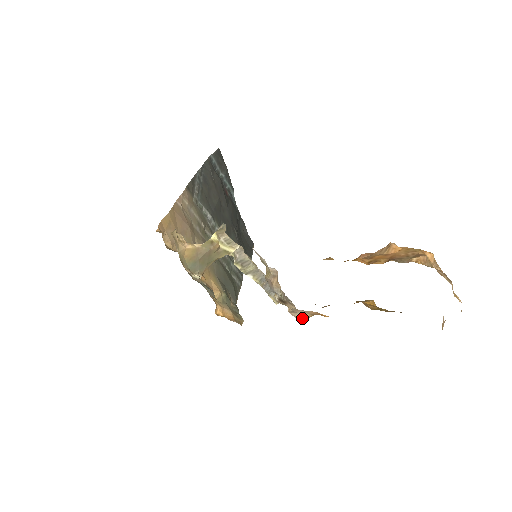
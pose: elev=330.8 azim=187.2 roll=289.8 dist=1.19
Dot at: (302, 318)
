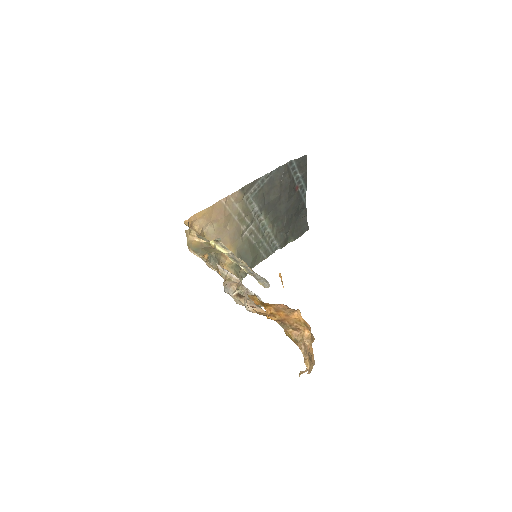
Dot at: (250, 311)
